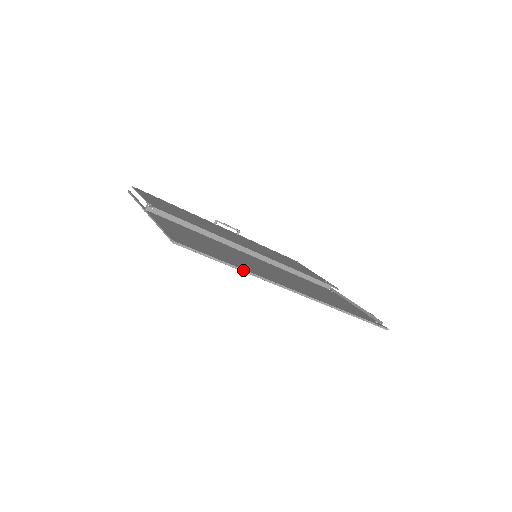
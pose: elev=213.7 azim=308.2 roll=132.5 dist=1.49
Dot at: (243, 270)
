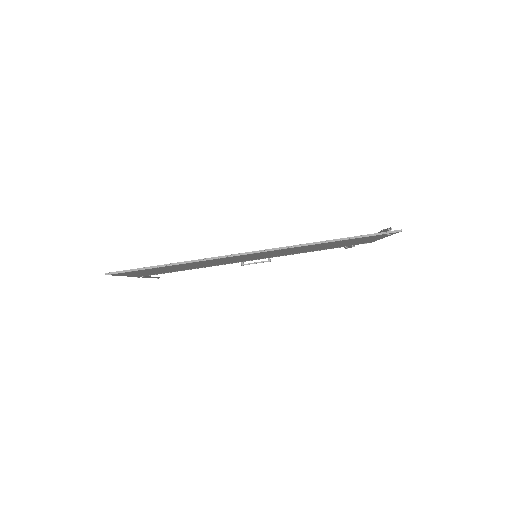
Dot at: (182, 263)
